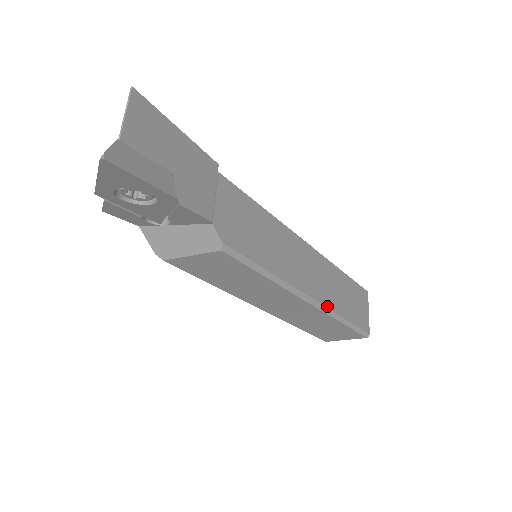
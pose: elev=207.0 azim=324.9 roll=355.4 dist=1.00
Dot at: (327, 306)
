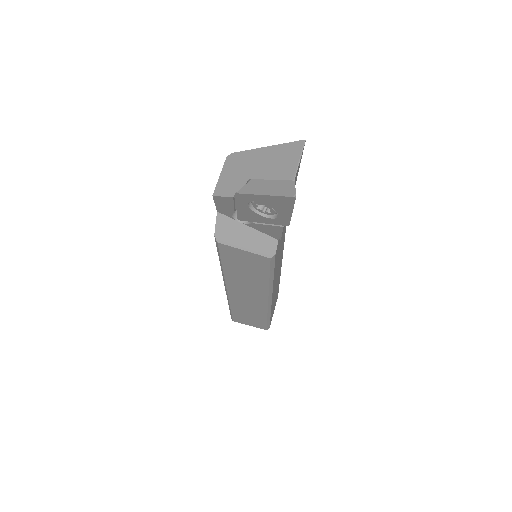
Dot at: occluded
